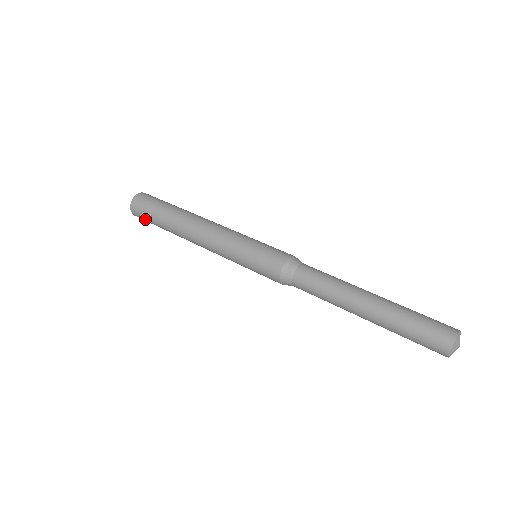
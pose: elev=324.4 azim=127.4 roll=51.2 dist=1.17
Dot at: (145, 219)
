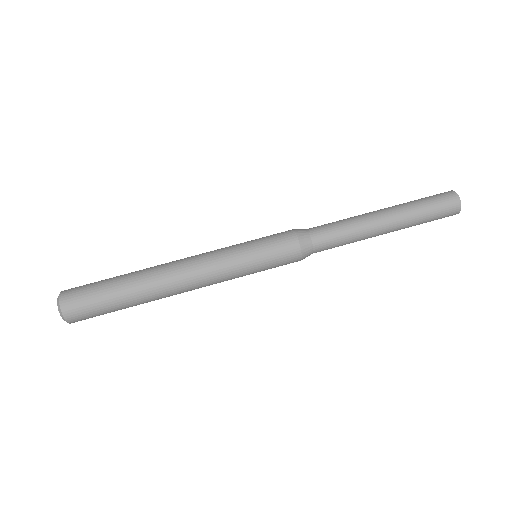
Dot at: occluded
